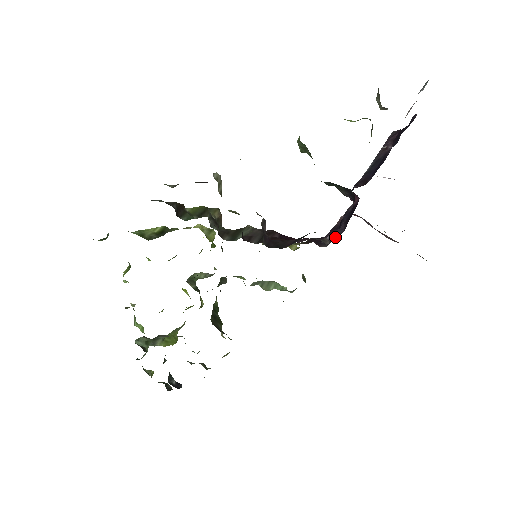
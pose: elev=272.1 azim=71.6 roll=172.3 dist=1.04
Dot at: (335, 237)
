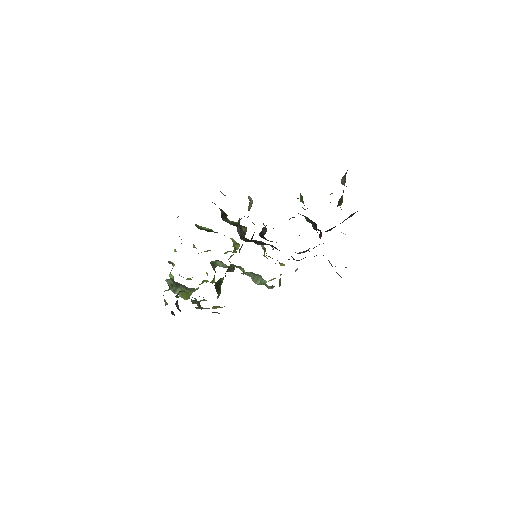
Dot at: occluded
